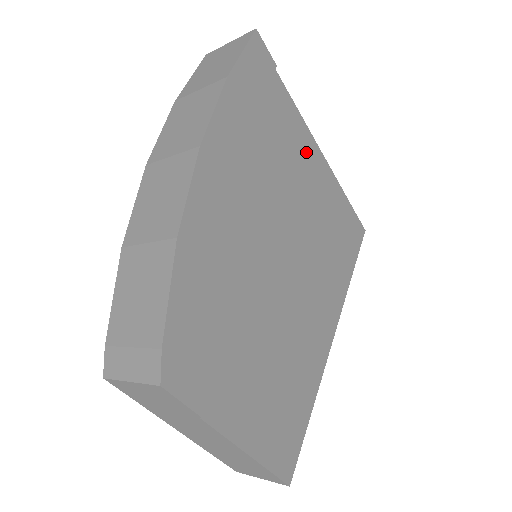
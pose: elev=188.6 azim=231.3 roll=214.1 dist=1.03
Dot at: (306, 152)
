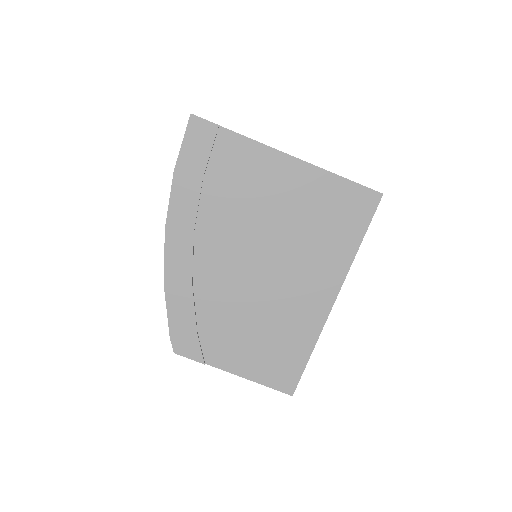
Dot at: (273, 170)
